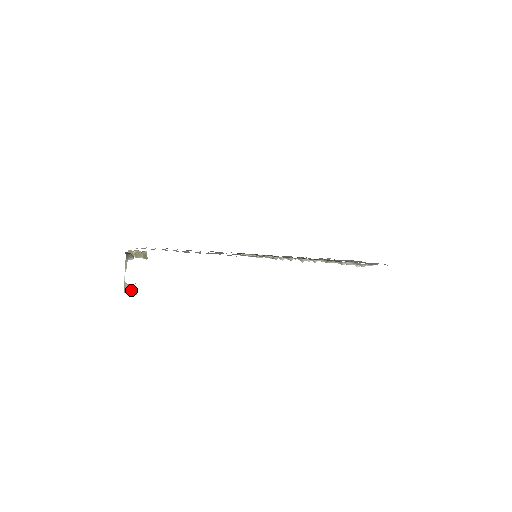
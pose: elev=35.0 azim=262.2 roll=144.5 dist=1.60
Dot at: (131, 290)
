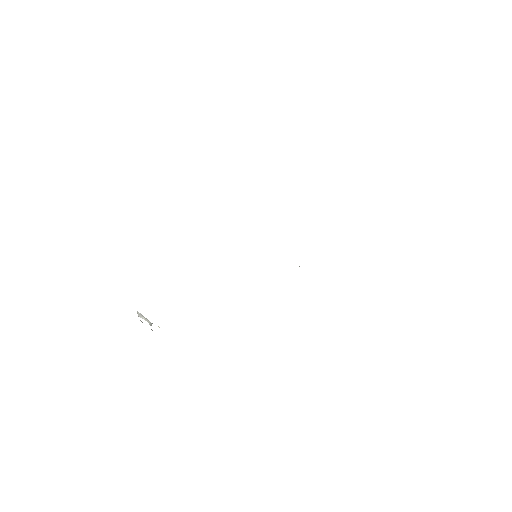
Dot at: (145, 320)
